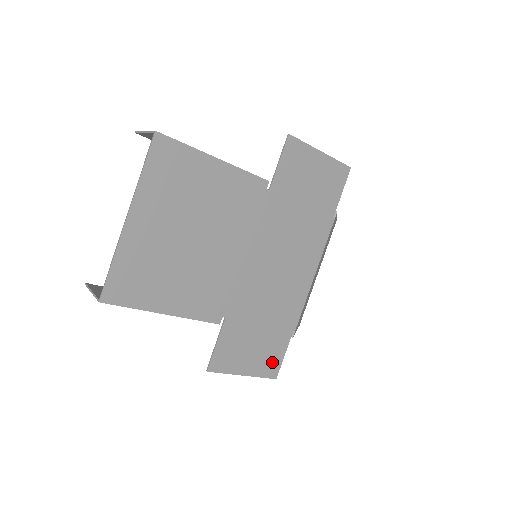
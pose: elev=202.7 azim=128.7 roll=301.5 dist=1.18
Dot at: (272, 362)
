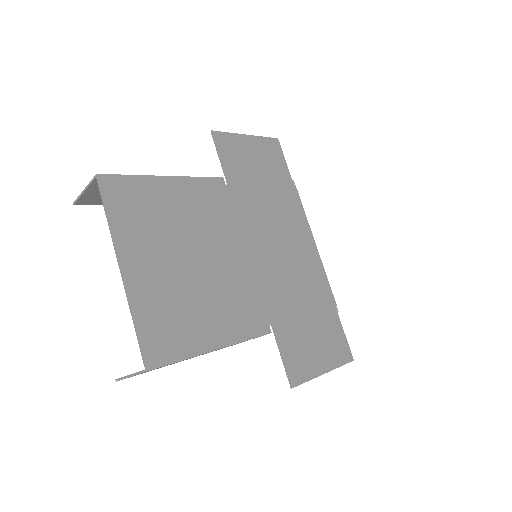
Dot at: (339, 345)
